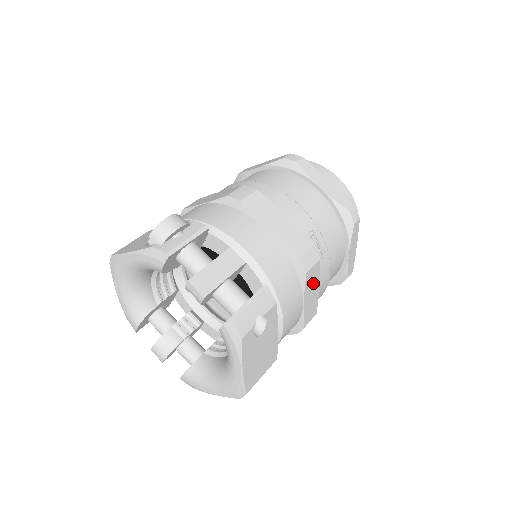
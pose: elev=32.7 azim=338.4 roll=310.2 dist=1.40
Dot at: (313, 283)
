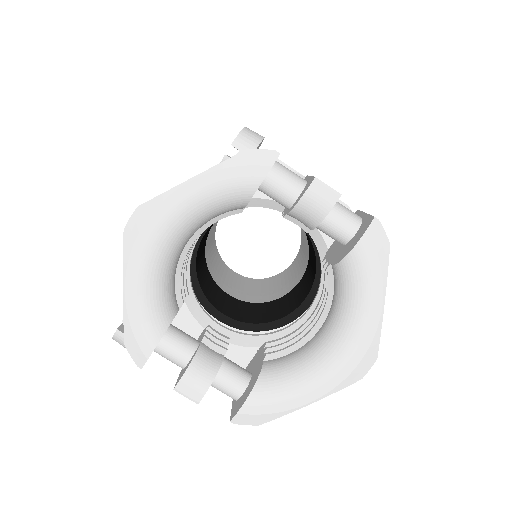
Dot at: occluded
